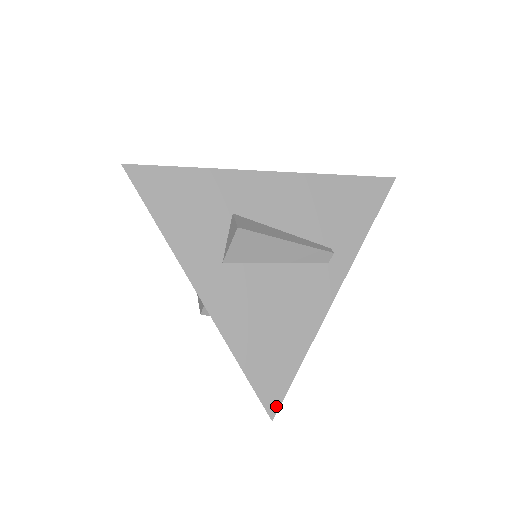
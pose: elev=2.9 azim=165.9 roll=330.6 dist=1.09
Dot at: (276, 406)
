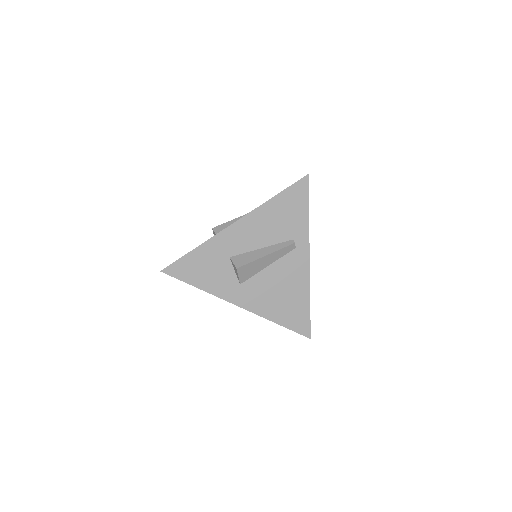
Dot at: (308, 331)
